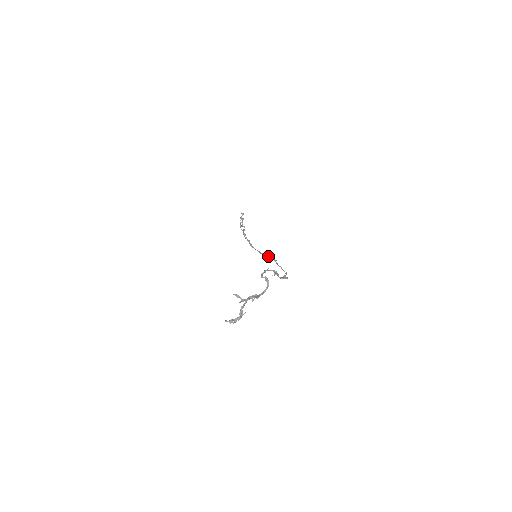
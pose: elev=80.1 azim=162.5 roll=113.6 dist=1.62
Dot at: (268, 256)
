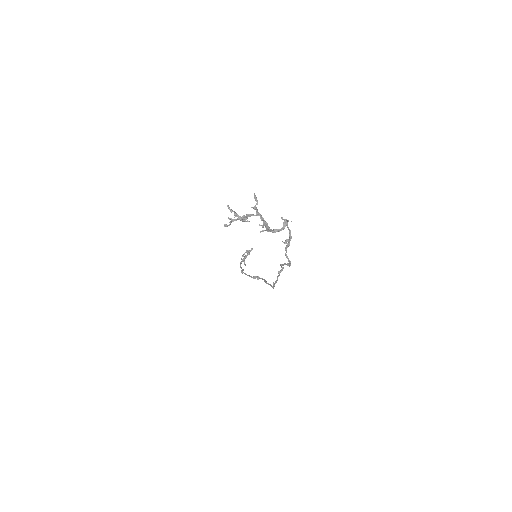
Dot at: (259, 277)
